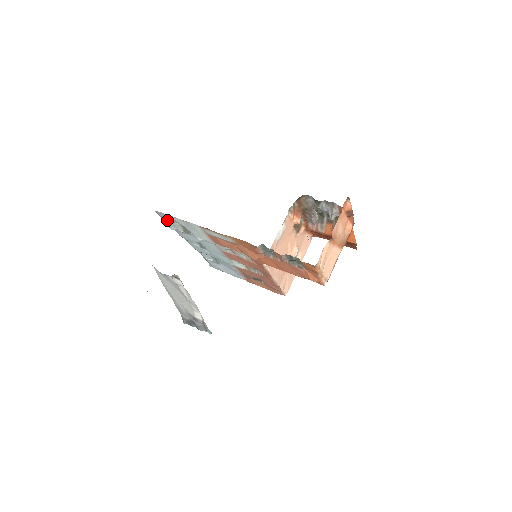
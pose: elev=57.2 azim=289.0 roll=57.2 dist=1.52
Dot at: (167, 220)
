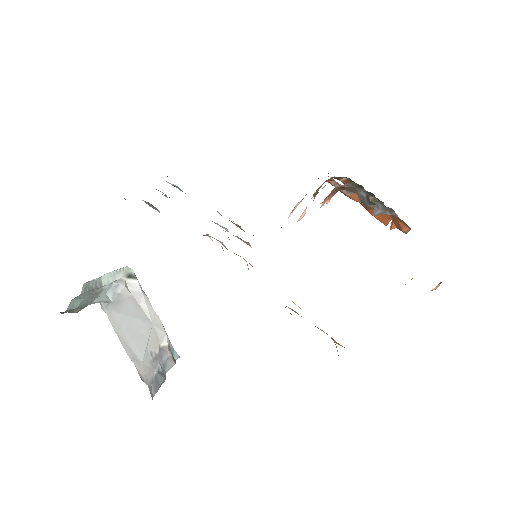
Dot at: occluded
